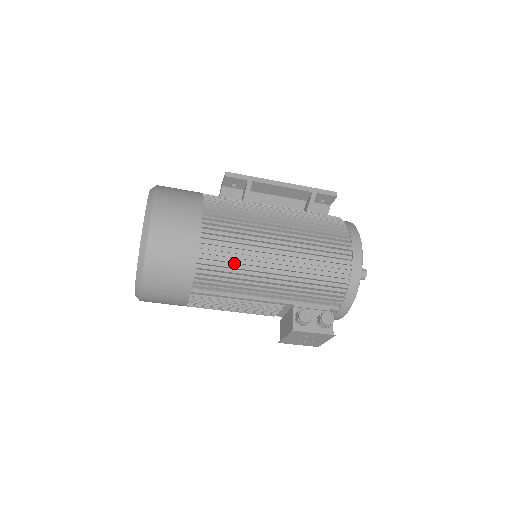
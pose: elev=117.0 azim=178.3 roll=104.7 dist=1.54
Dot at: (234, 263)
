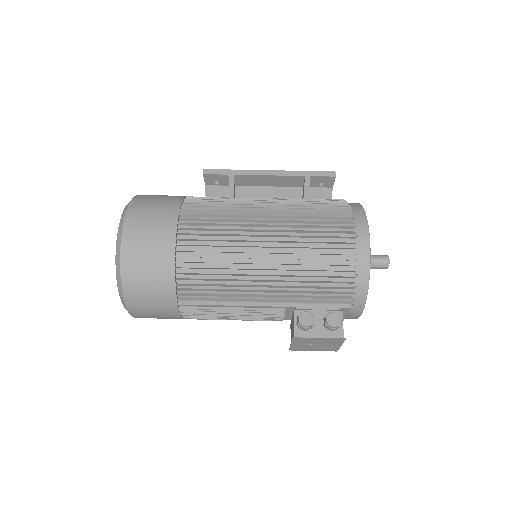
Dot at: (216, 269)
